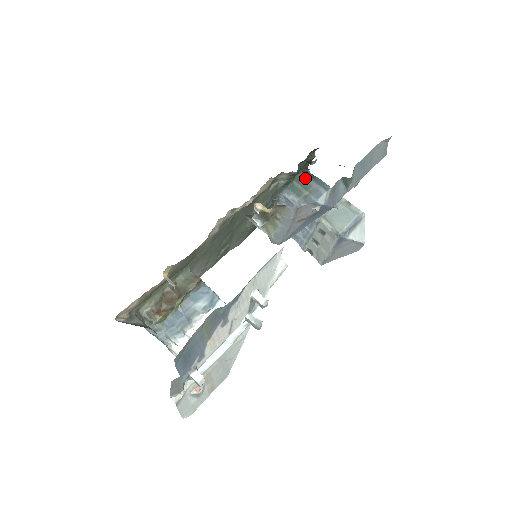
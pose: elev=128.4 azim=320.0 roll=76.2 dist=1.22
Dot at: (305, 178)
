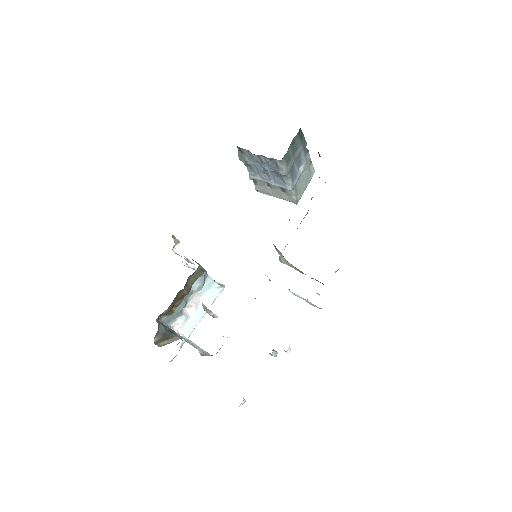
Dot at: (297, 139)
